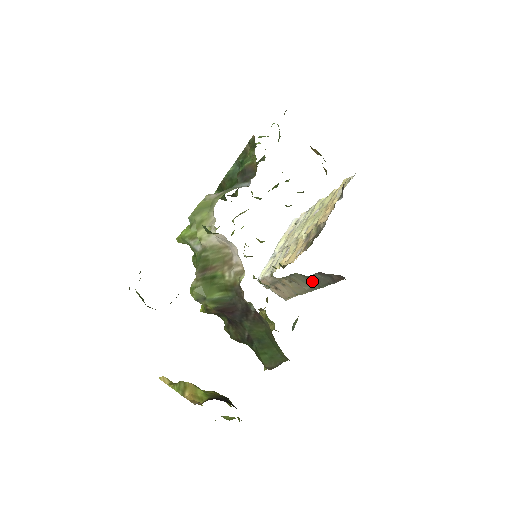
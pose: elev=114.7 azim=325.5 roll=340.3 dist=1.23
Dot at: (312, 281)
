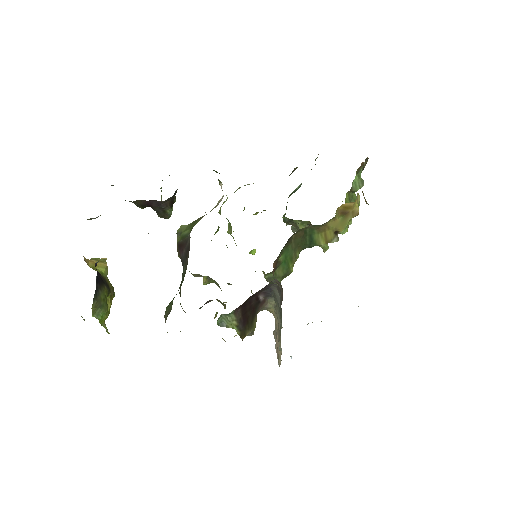
Dot at: occluded
